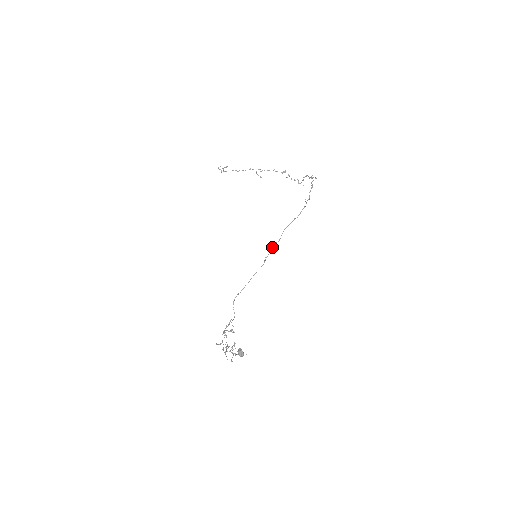
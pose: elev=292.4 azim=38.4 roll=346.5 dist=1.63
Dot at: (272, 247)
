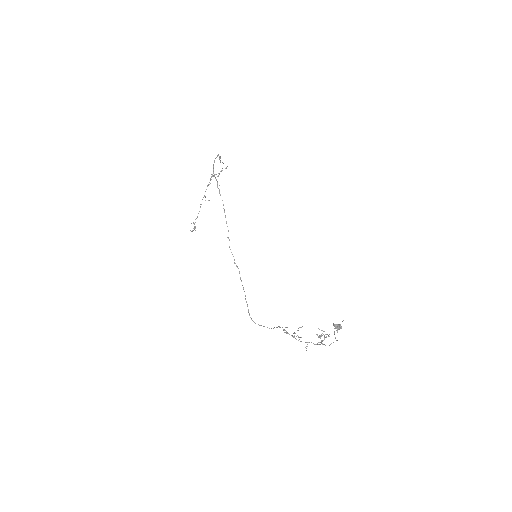
Dot at: occluded
